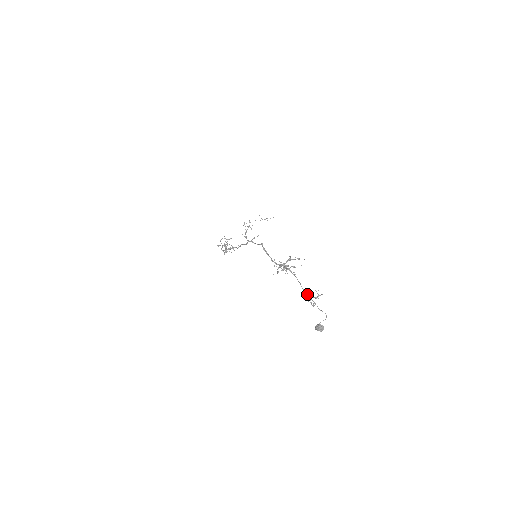
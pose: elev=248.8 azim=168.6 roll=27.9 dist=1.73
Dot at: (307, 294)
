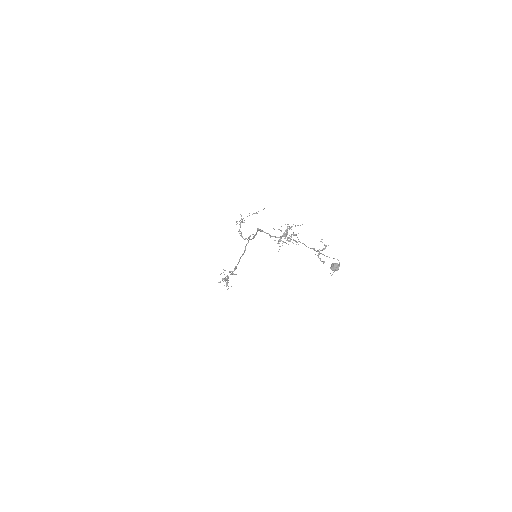
Dot at: occluded
